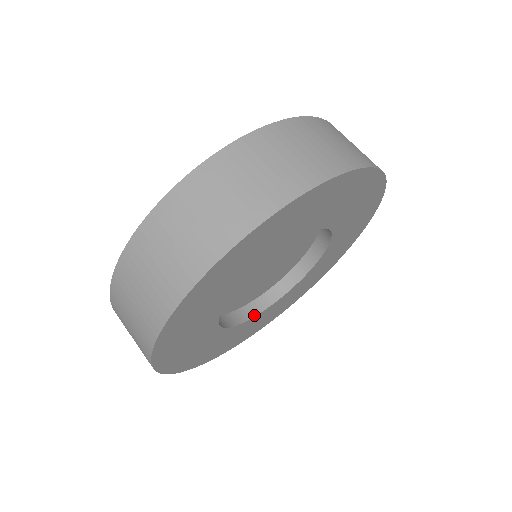
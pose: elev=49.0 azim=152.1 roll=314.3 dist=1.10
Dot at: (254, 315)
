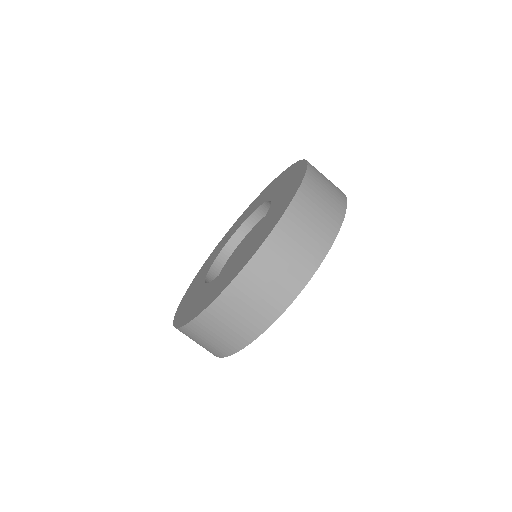
Dot at: occluded
